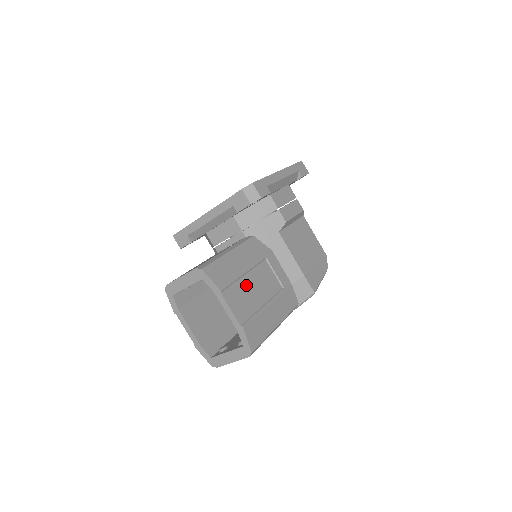
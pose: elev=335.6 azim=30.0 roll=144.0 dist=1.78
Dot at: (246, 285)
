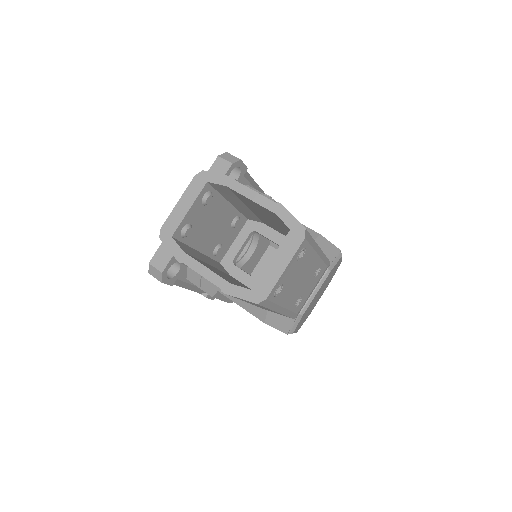
Dot at: occluded
